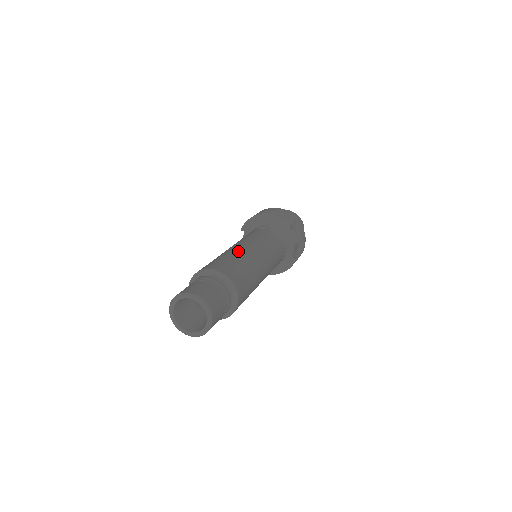
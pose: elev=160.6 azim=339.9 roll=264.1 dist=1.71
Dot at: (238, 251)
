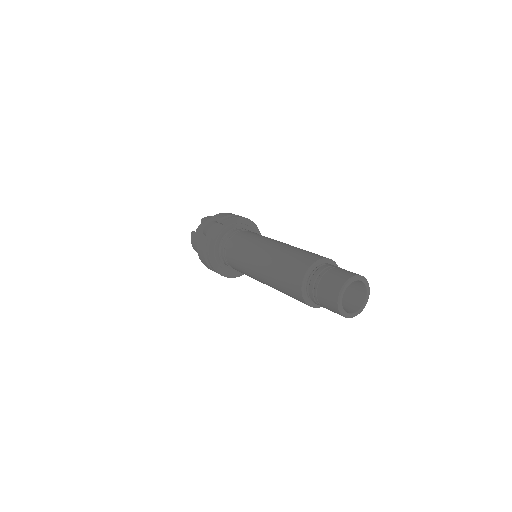
Dot at: occluded
